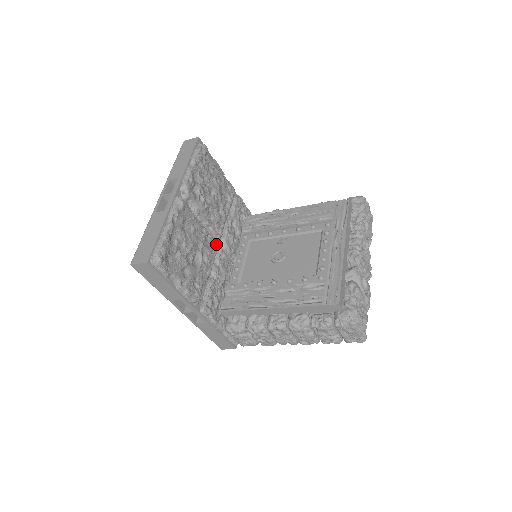
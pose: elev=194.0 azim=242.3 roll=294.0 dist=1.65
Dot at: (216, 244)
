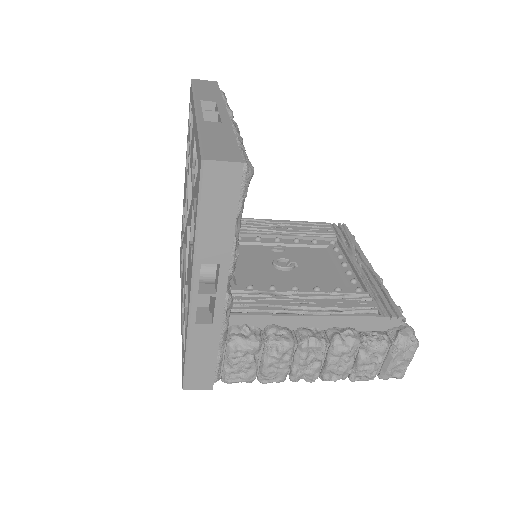
Dot at: occluded
